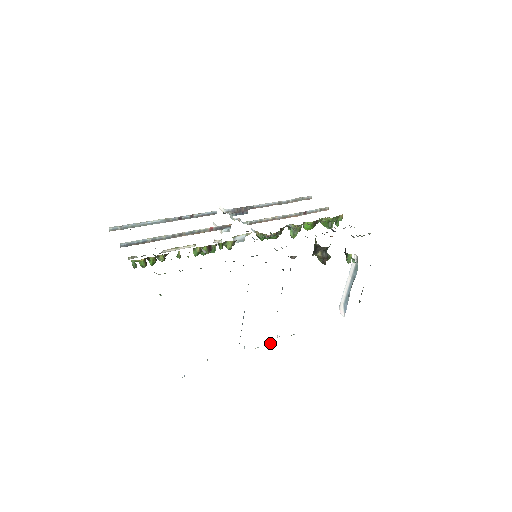
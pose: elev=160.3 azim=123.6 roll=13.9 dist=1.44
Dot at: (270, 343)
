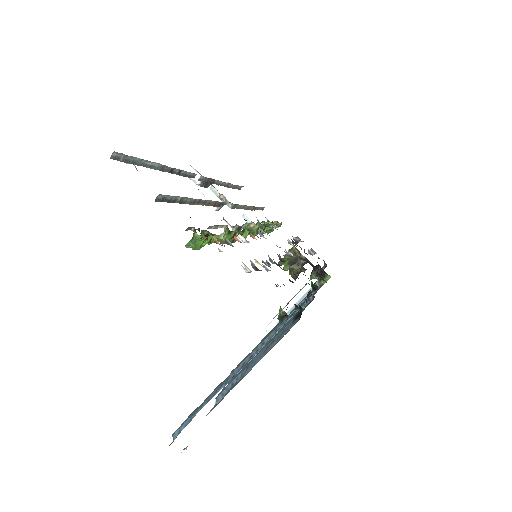
Dot at: occluded
